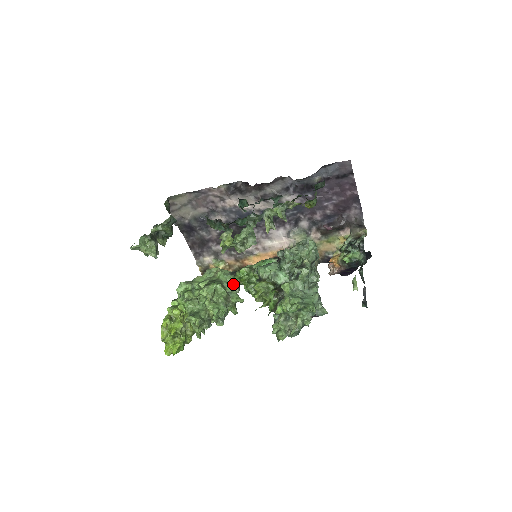
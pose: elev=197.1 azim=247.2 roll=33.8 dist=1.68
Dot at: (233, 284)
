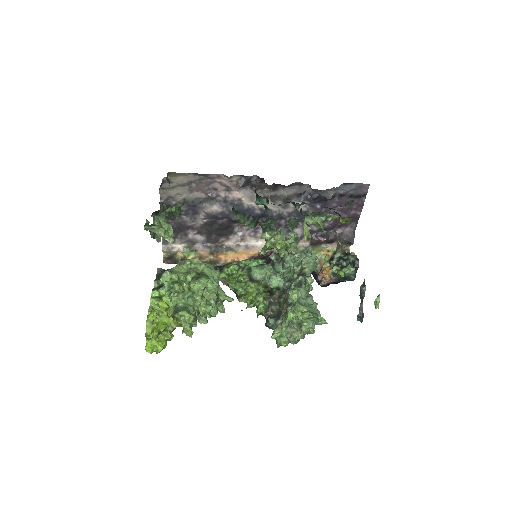
Dot at: (217, 280)
